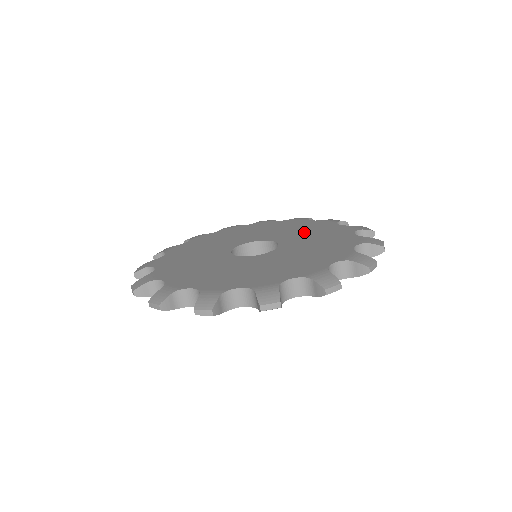
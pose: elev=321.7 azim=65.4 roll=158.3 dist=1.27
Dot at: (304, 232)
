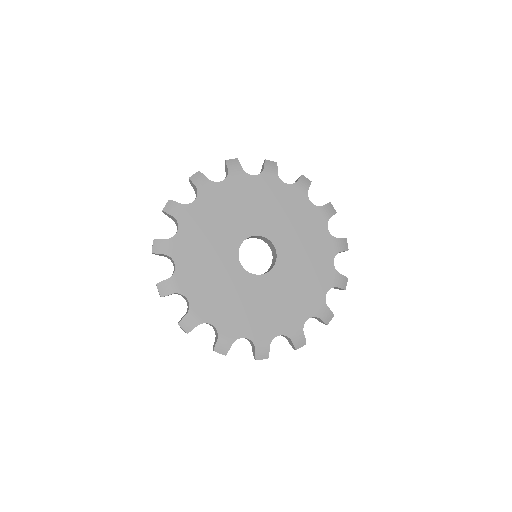
Dot at: (270, 209)
